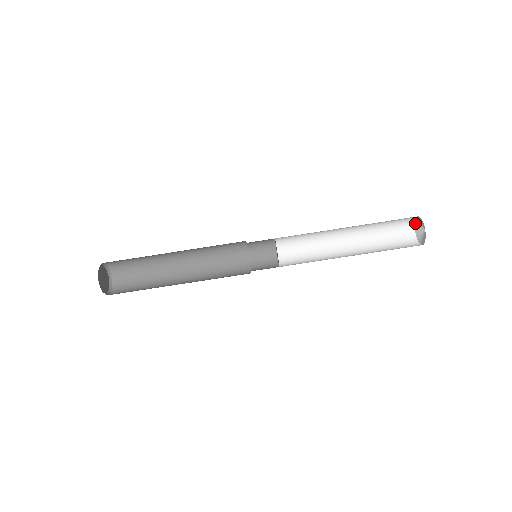
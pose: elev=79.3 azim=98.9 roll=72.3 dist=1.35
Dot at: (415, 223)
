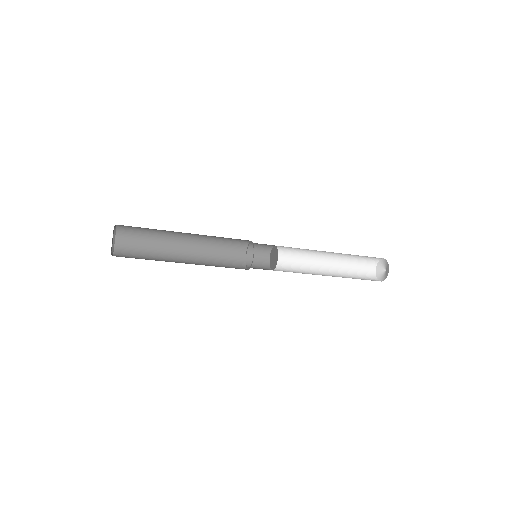
Dot at: (386, 260)
